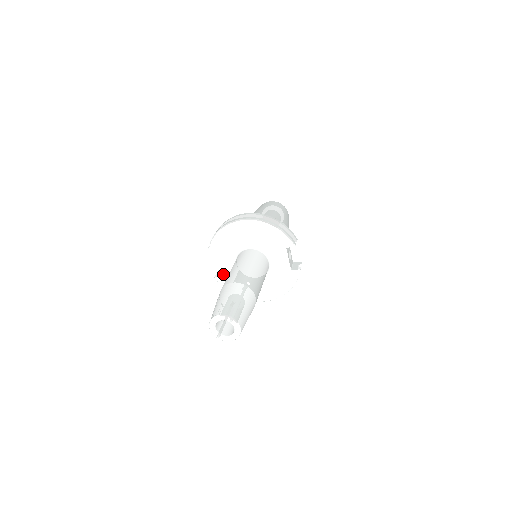
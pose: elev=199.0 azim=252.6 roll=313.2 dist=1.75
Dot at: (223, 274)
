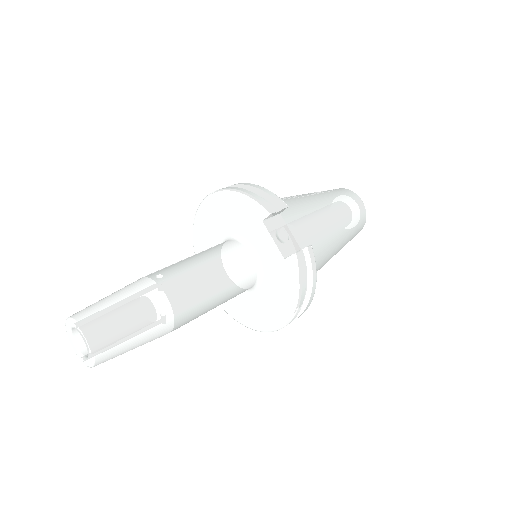
Dot at: occluded
